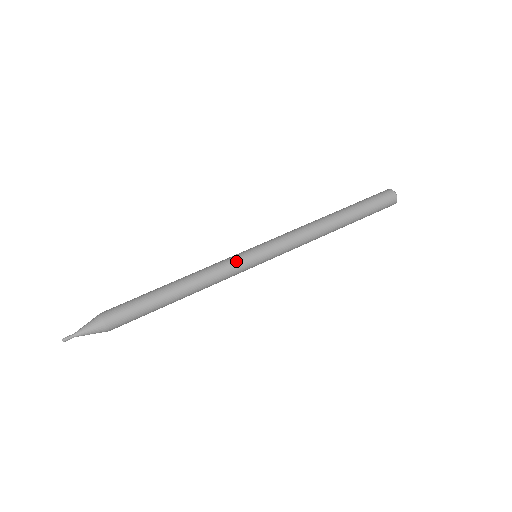
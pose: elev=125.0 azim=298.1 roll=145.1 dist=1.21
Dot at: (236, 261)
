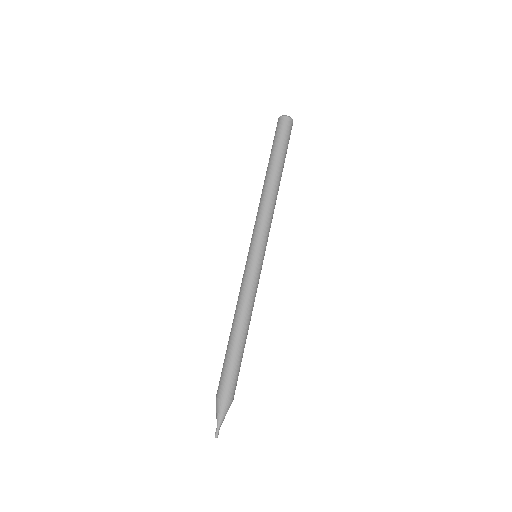
Dot at: (248, 274)
